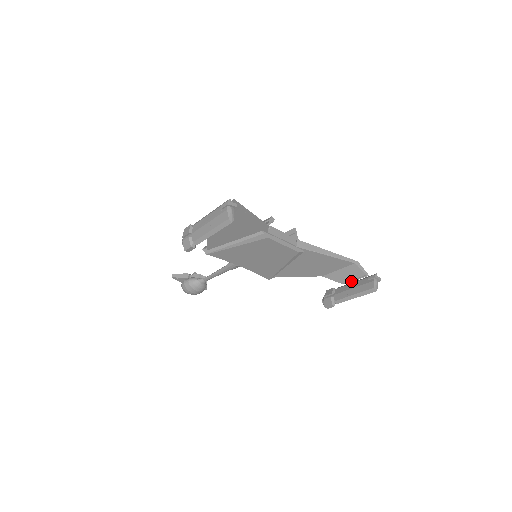
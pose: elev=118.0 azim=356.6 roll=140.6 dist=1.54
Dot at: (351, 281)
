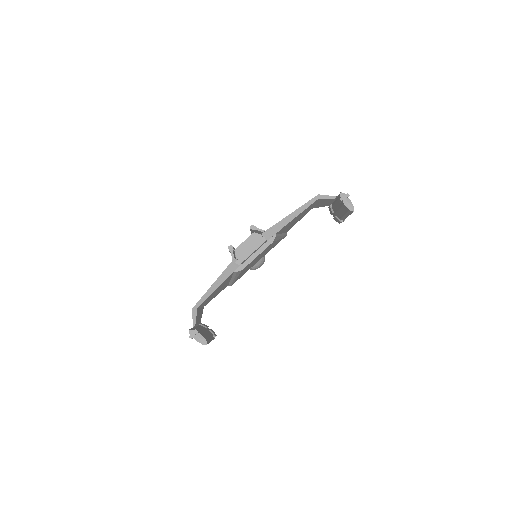
Dot at: occluded
